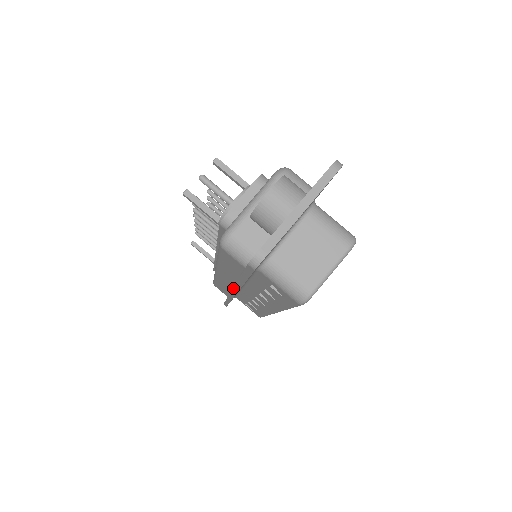
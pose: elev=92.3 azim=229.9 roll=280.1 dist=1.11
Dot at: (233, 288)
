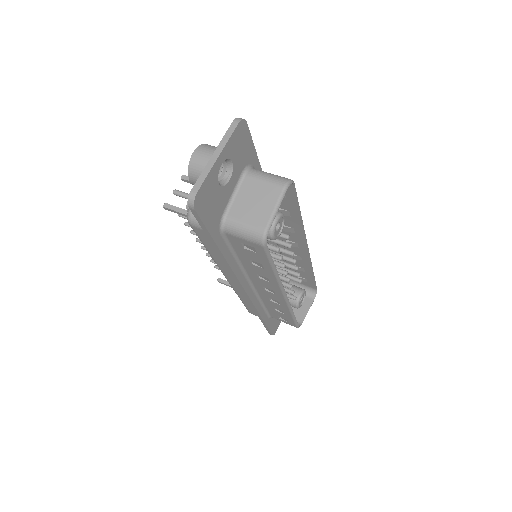
Dot at: occluded
